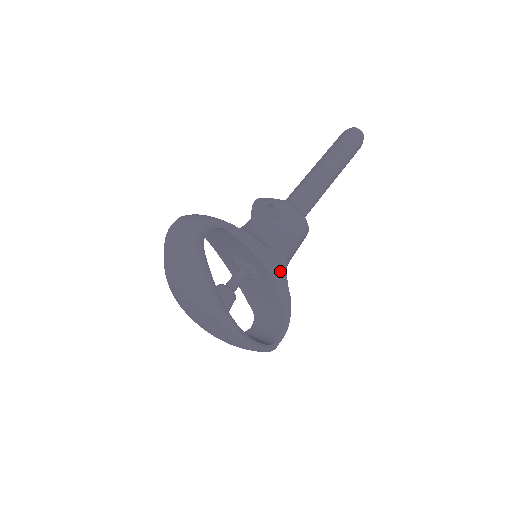
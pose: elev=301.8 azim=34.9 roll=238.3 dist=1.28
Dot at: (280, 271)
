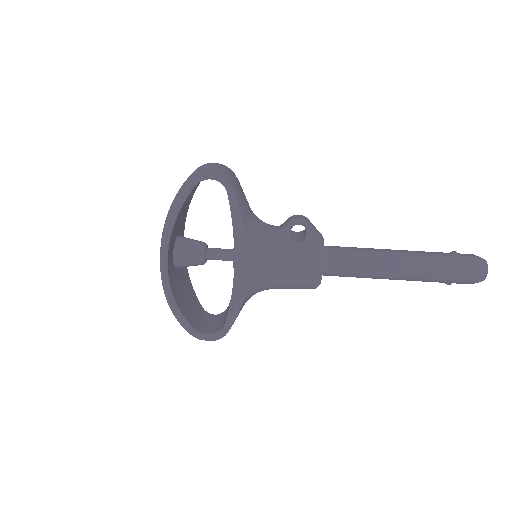
Dot at: (247, 276)
